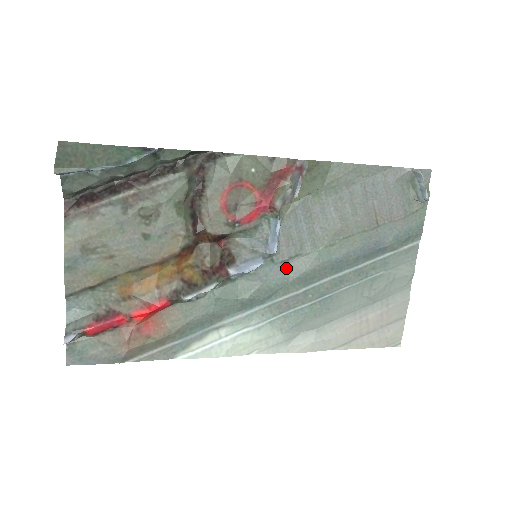
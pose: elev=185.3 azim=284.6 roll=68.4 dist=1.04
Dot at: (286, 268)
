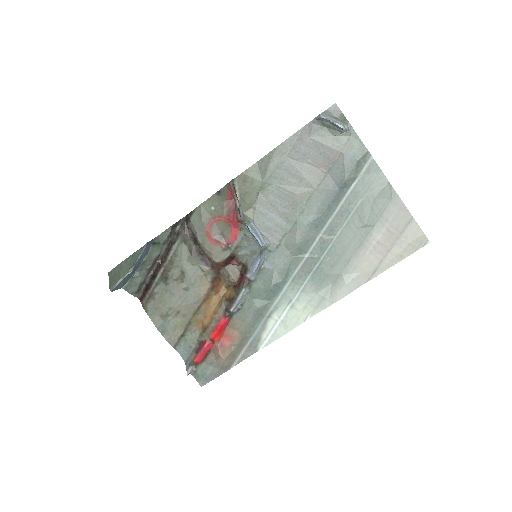
Dot at: (283, 249)
